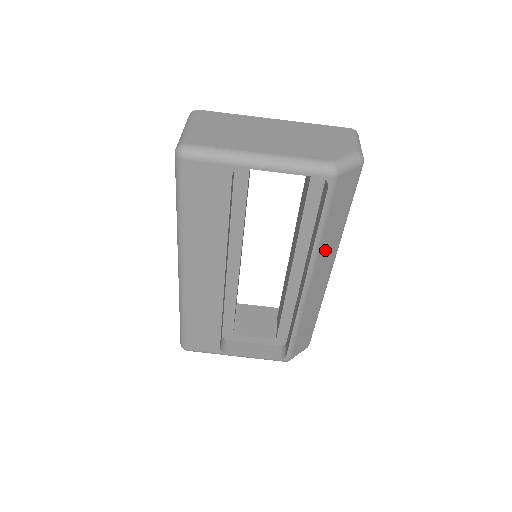
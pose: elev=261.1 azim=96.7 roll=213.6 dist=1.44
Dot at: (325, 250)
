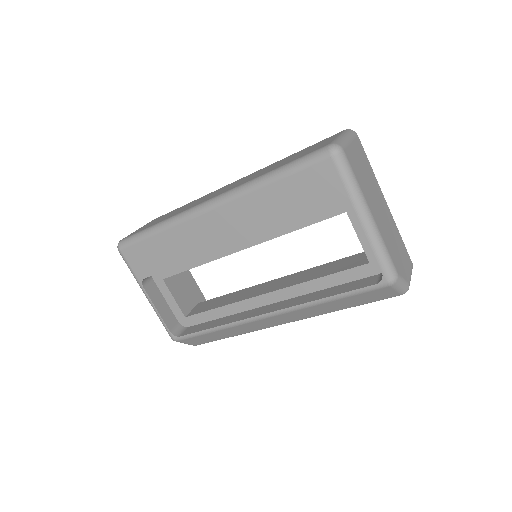
Dot at: (310, 310)
